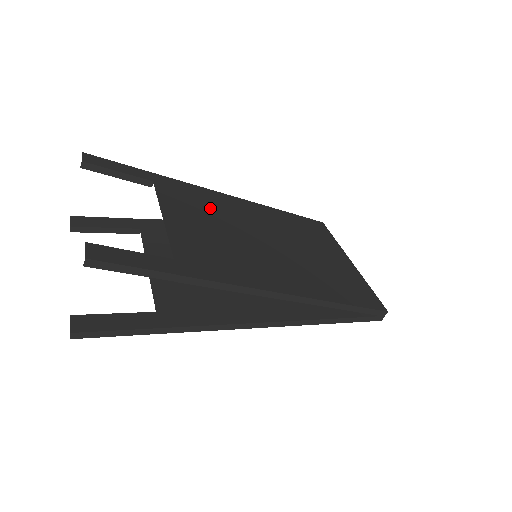
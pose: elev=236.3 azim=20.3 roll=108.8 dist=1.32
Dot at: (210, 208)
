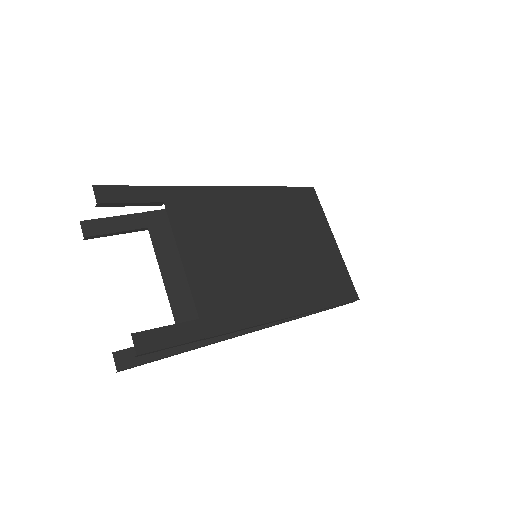
Dot at: (218, 224)
